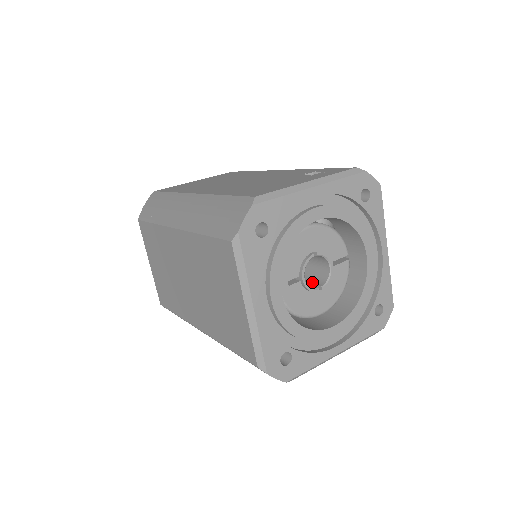
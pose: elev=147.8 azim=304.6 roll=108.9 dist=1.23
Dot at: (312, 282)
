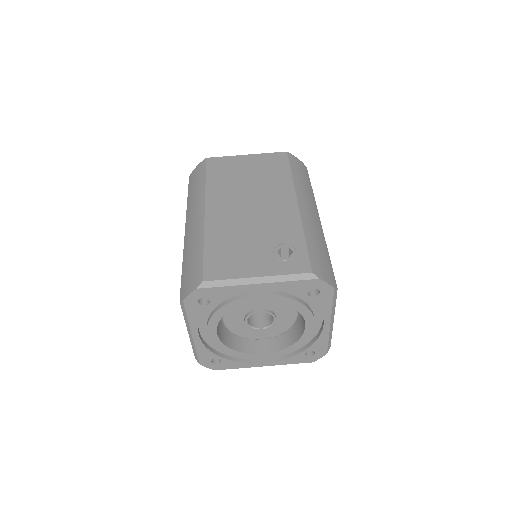
Dot at: (263, 317)
